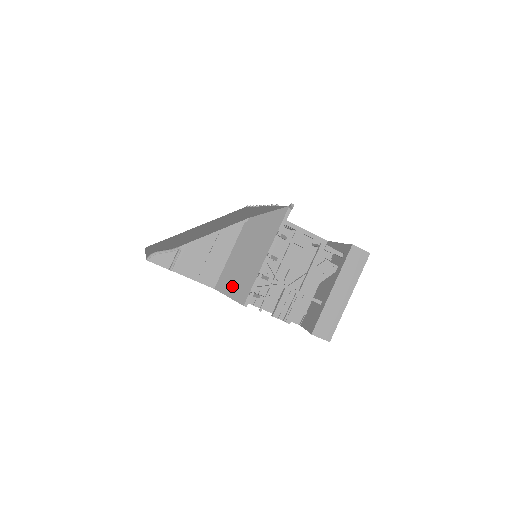
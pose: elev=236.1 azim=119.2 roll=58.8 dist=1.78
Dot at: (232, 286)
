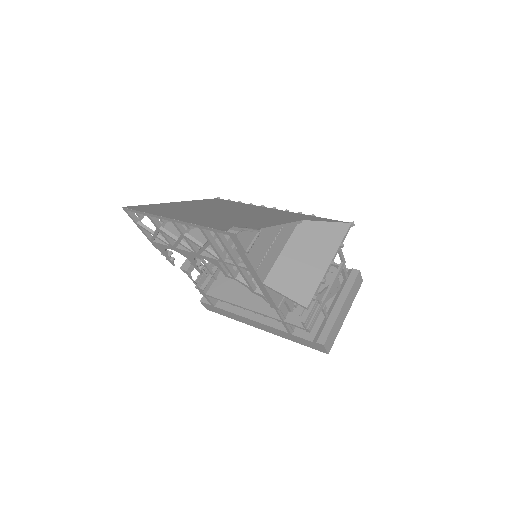
Dot at: (289, 285)
